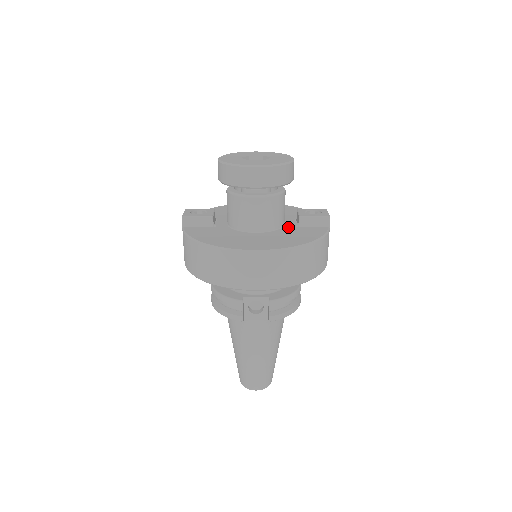
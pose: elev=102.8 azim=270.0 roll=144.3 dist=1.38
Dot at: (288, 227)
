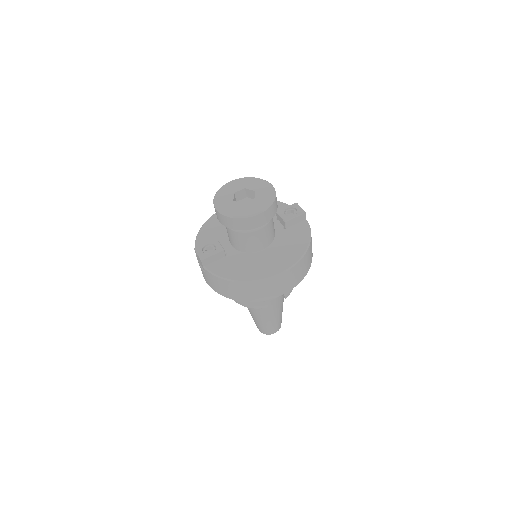
Dot at: (279, 232)
